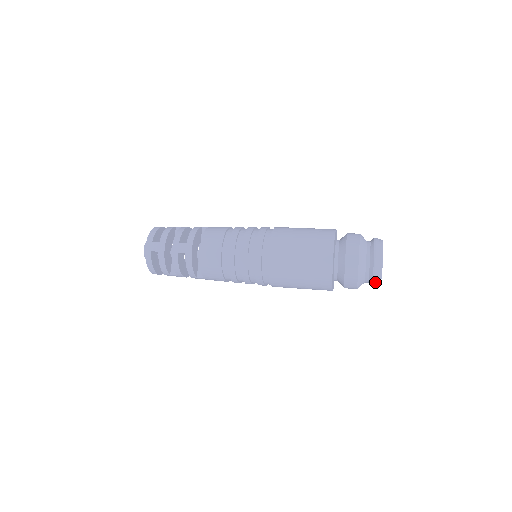
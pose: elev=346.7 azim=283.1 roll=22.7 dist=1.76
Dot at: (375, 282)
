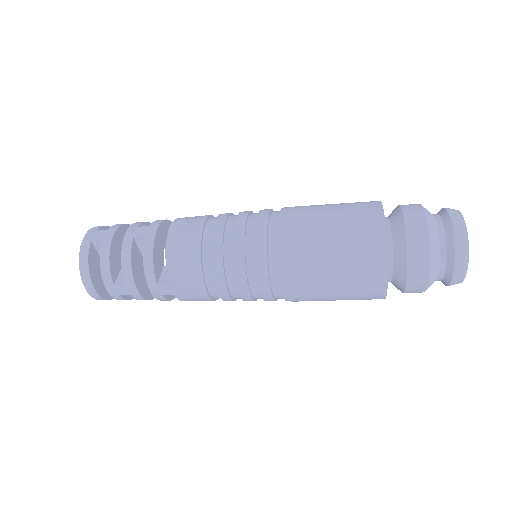
Dot at: (459, 258)
